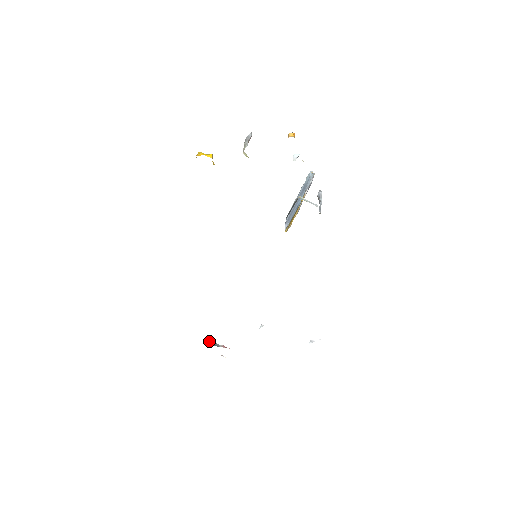
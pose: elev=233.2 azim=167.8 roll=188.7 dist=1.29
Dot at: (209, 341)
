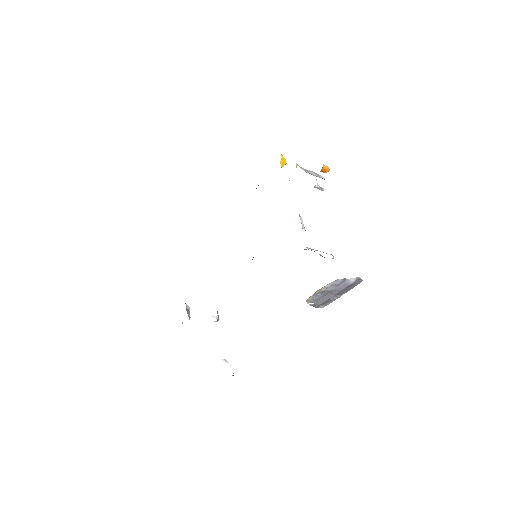
Dot at: (189, 307)
